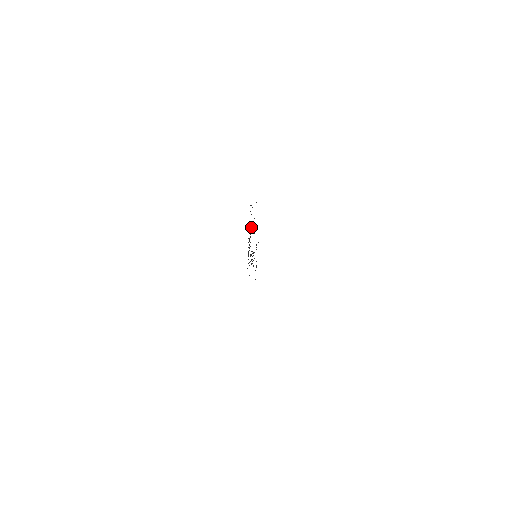
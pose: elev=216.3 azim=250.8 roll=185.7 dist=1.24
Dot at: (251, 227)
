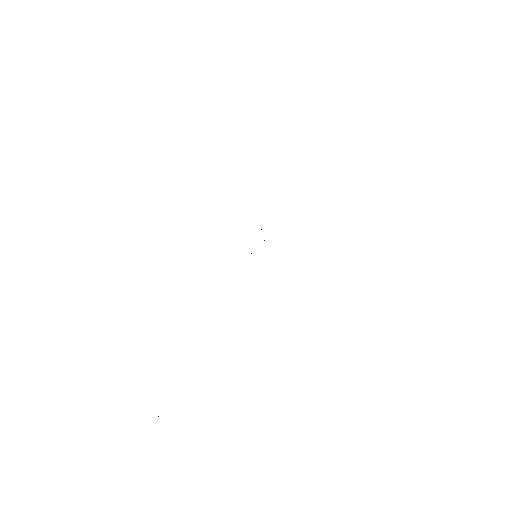
Dot at: occluded
